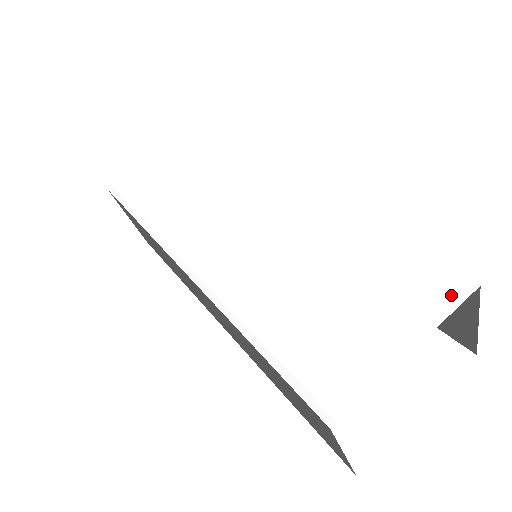
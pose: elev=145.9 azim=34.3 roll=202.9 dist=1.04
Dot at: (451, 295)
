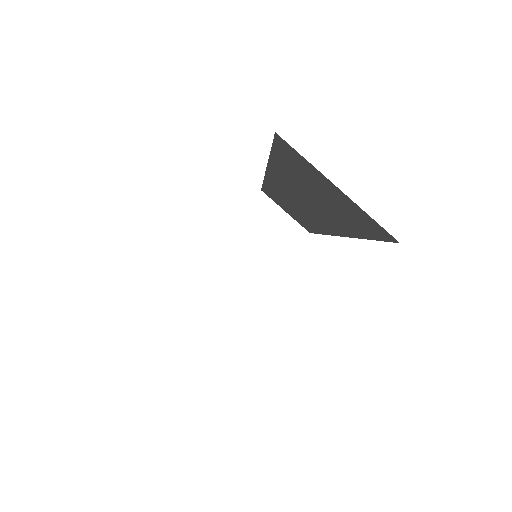
Dot at: occluded
